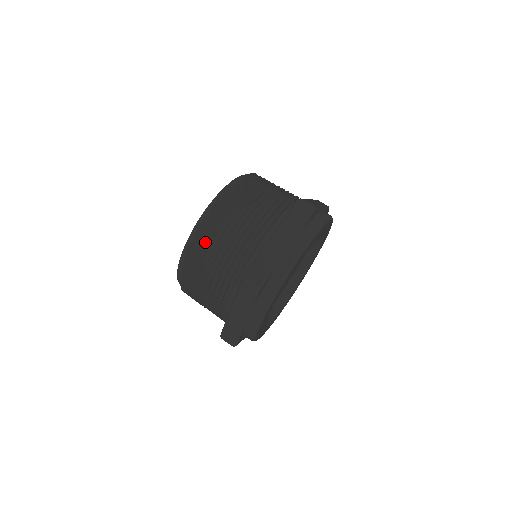
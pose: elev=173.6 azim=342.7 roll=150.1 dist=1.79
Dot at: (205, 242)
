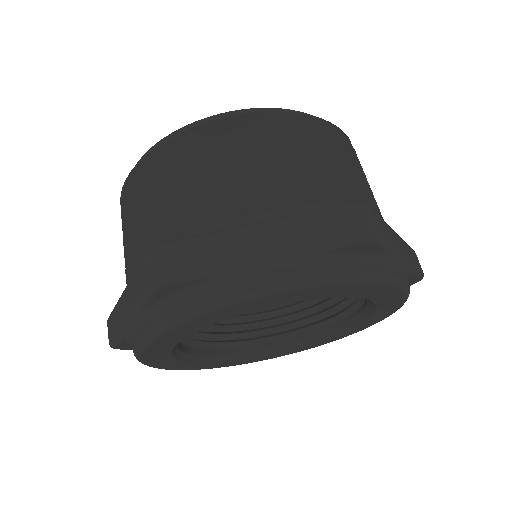
Dot at: (169, 158)
